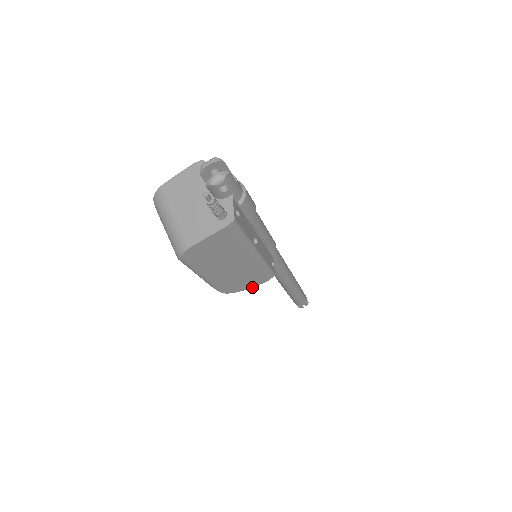
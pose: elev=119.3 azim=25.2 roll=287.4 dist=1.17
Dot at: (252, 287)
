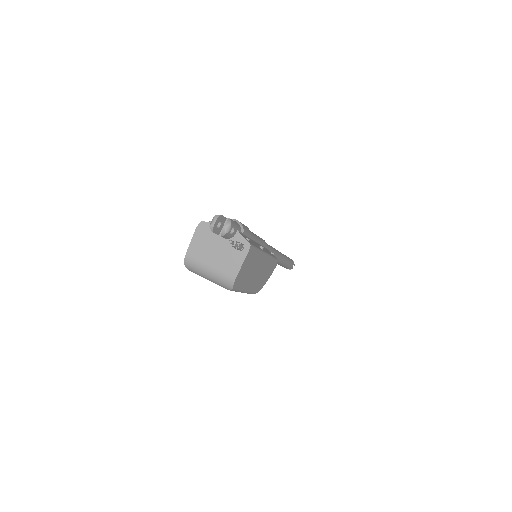
Dot at: (269, 277)
